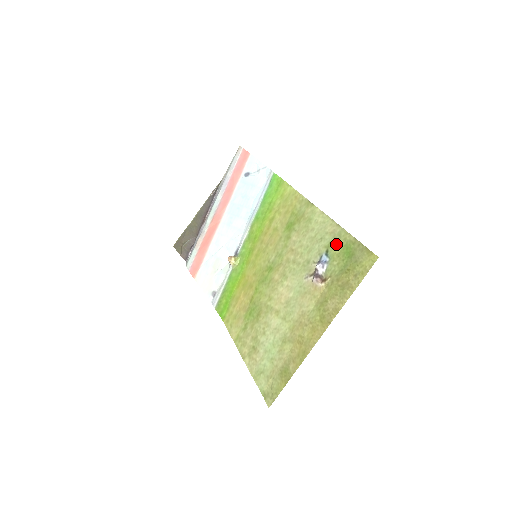
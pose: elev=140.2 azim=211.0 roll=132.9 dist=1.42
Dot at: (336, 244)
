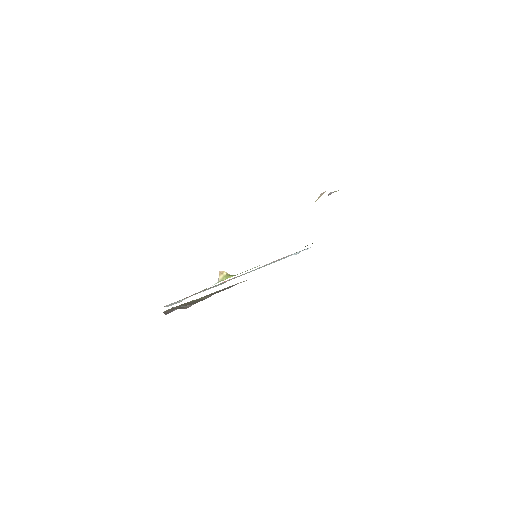
Dot at: occluded
